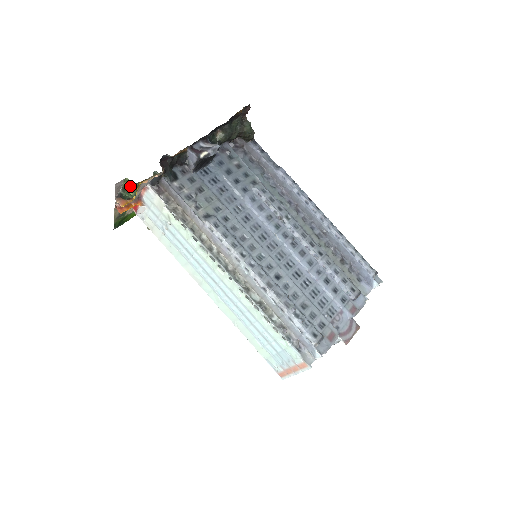
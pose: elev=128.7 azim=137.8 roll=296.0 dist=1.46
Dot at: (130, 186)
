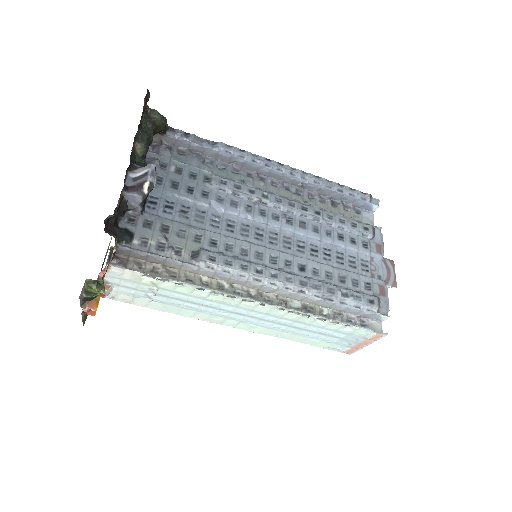
Dot at: (95, 285)
